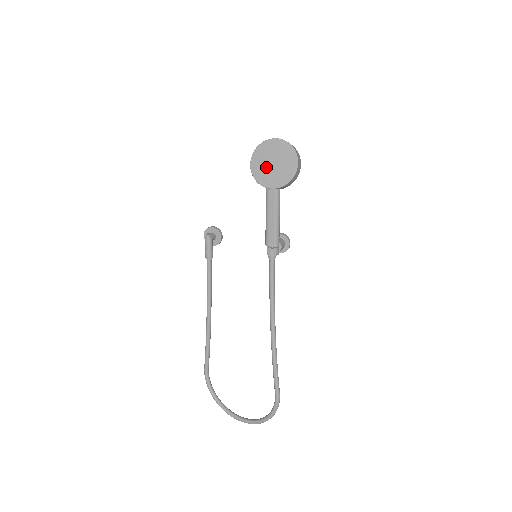
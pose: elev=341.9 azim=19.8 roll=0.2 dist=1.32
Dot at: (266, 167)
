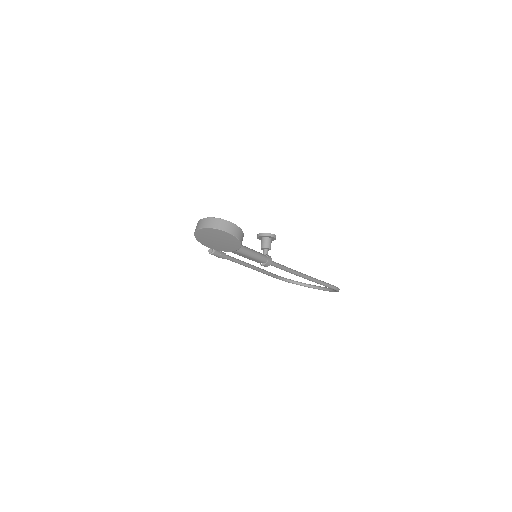
Dot at: (214, 243)
